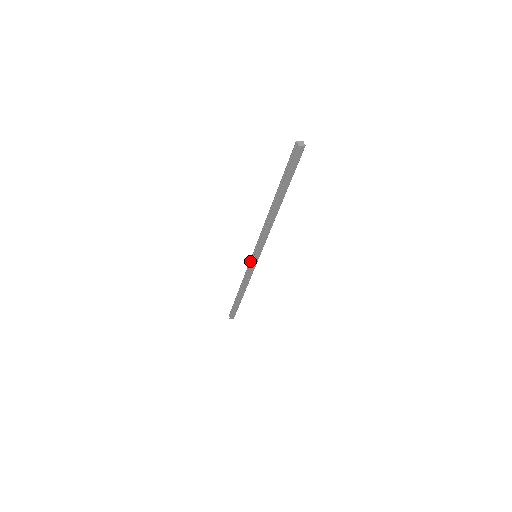
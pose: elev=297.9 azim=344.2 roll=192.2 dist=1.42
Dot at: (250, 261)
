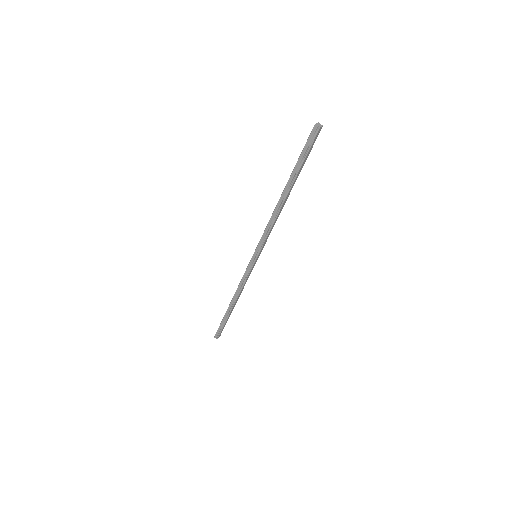
Dot at: (249, 264)
